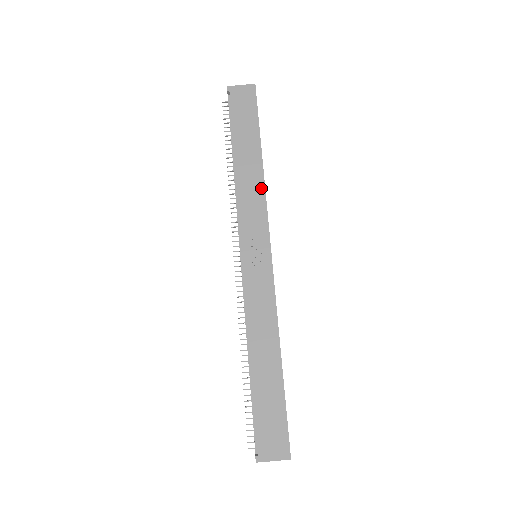
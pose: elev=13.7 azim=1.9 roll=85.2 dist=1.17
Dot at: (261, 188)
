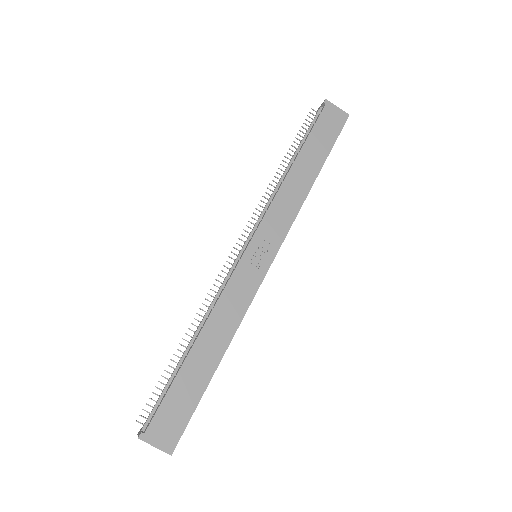
Dot at: (299, 202)
